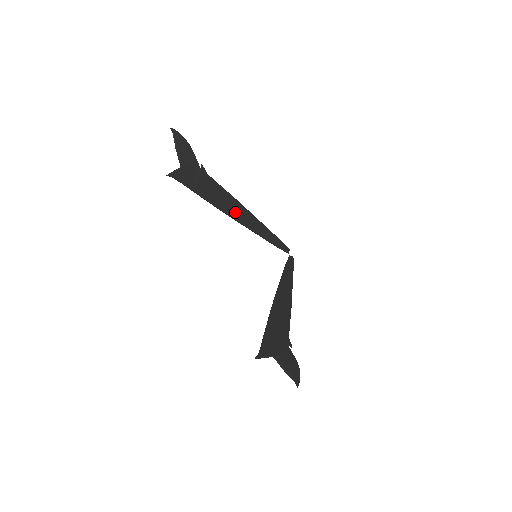
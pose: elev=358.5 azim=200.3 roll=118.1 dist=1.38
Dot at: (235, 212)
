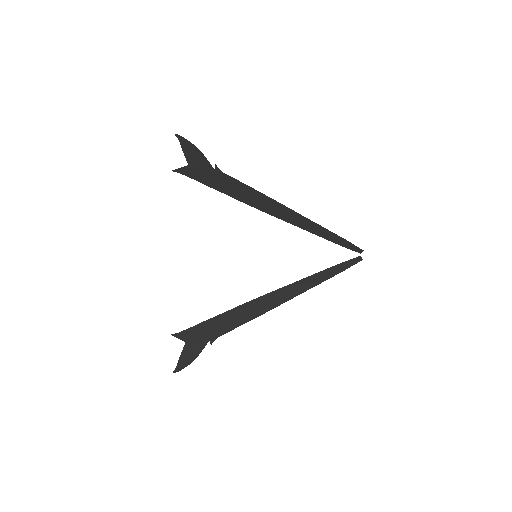
Dot at: (266, 206)
